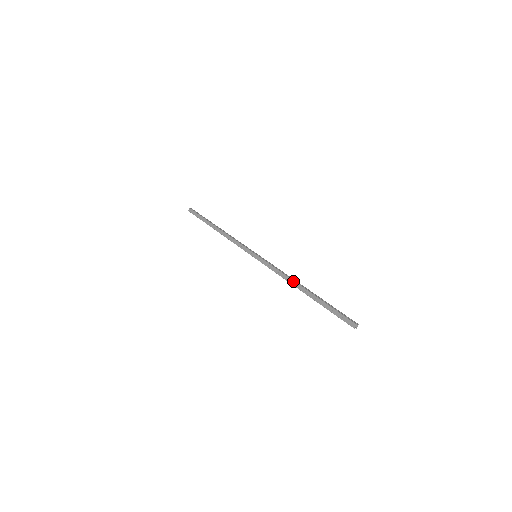
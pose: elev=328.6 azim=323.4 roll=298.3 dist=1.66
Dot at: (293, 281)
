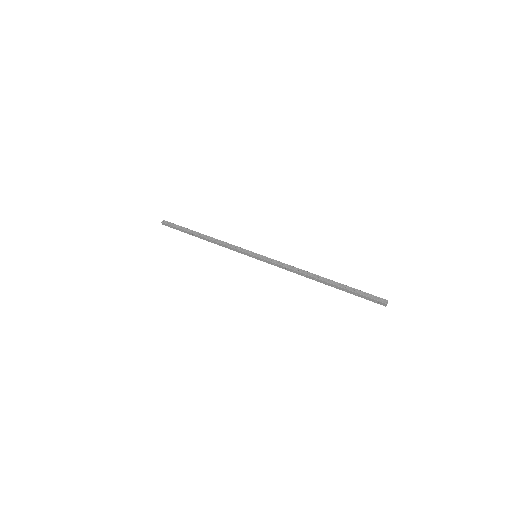
Dot at: (305, 275)
